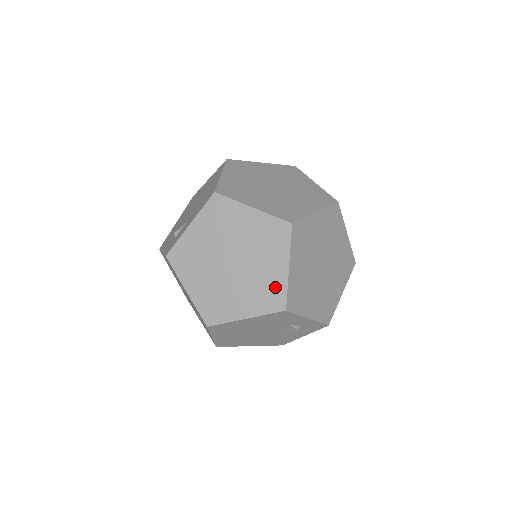
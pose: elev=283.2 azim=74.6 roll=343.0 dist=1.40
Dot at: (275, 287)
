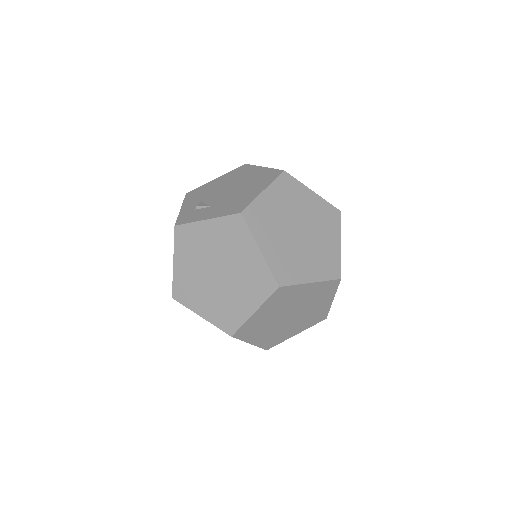
Dot at: (235, 316)
